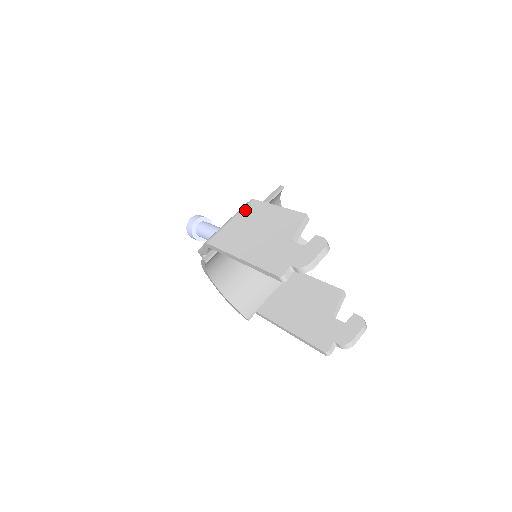
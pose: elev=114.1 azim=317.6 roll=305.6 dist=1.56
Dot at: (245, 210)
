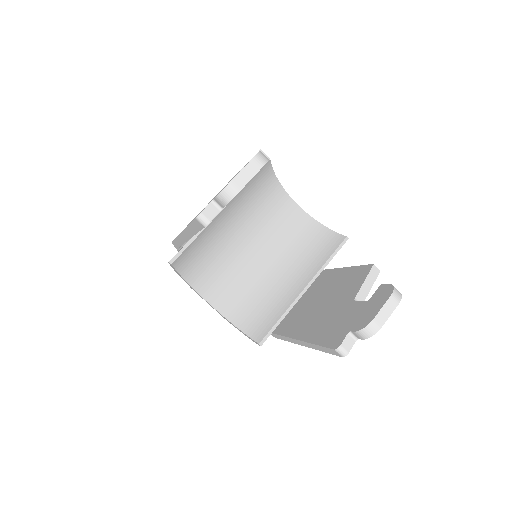
Dot at: occluded
